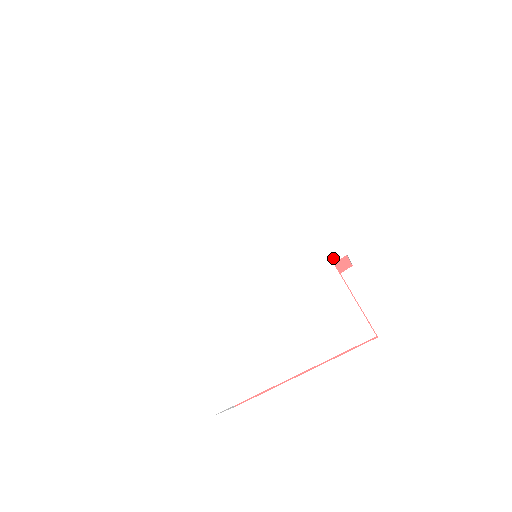
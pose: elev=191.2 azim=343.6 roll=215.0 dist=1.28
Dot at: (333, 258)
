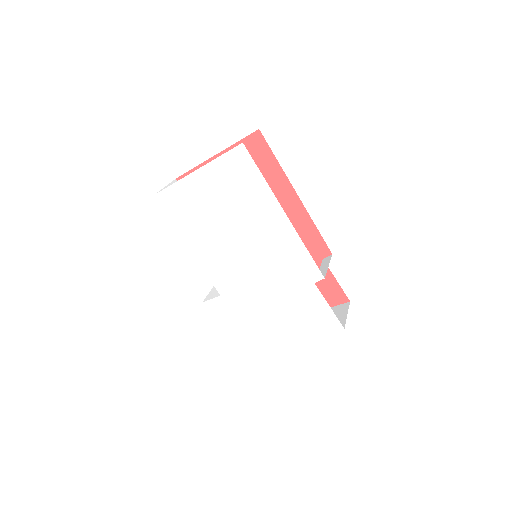
Dot at: (314, 280)
